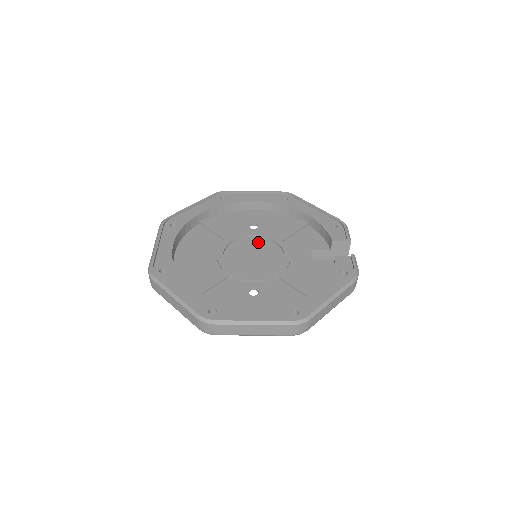
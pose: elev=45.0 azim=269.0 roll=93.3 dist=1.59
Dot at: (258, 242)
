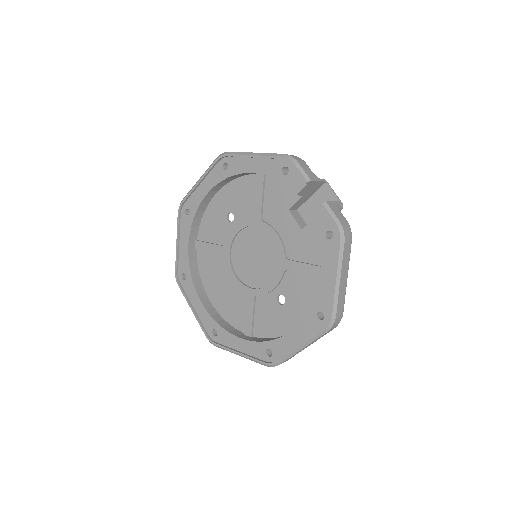
Dot at: (246, 236)
